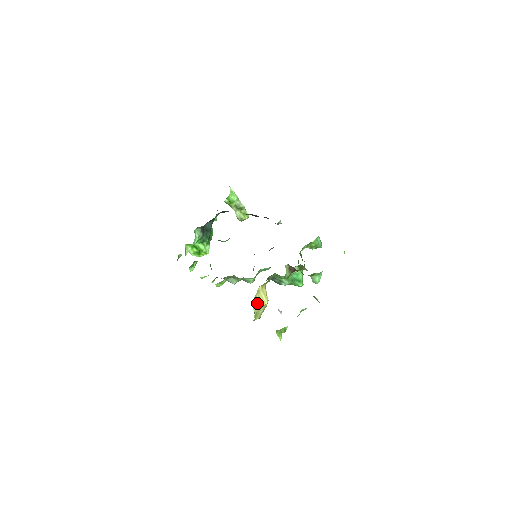
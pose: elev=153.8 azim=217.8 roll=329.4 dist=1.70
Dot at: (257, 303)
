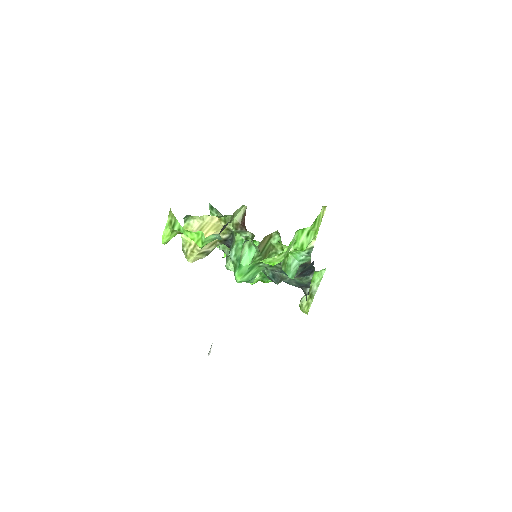
Dot at: (200, 225)
